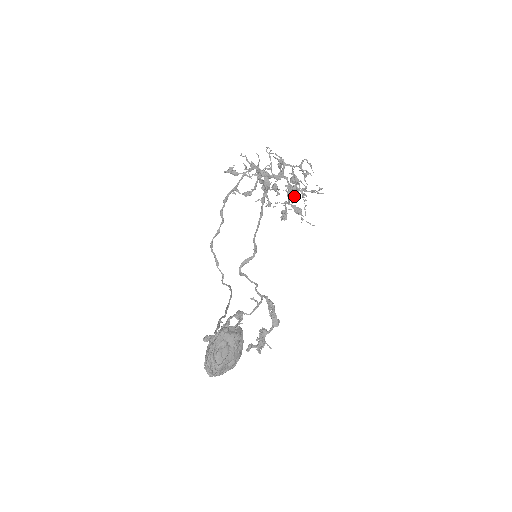
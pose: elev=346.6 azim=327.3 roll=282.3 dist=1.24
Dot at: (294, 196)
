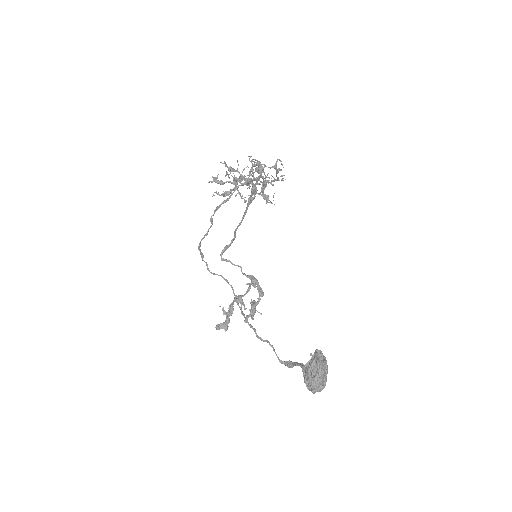
Dot at: occluded
